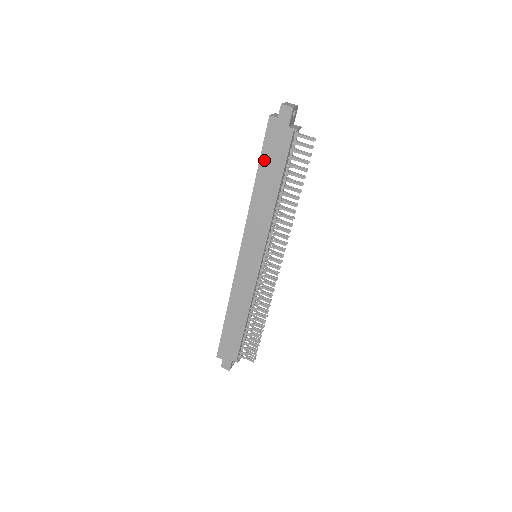
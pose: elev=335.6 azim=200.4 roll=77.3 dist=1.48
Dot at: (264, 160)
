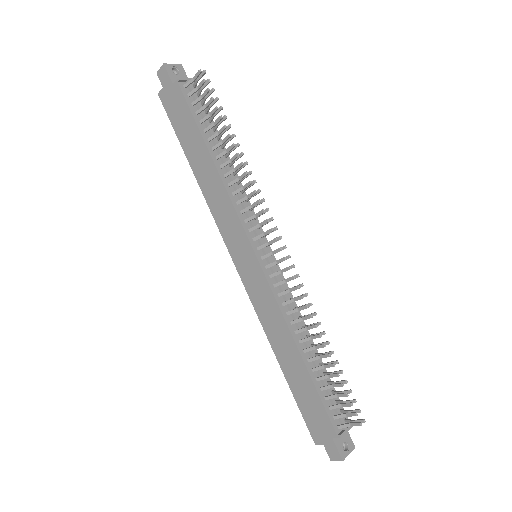
Dot at: (182, 138)
